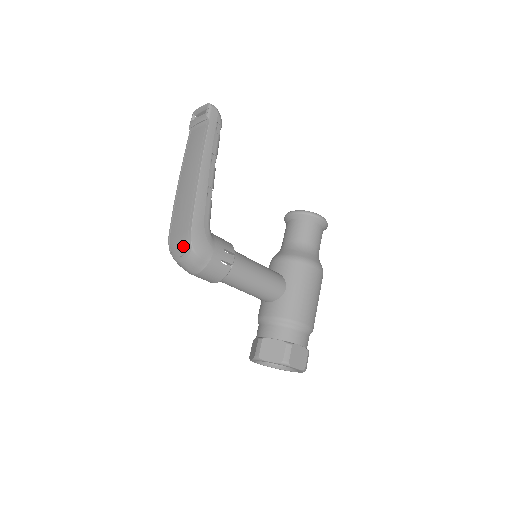
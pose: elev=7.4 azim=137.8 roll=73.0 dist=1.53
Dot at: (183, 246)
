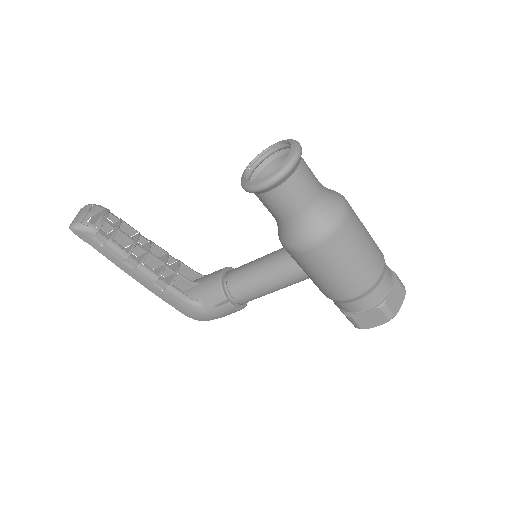
Dot at: occluded
